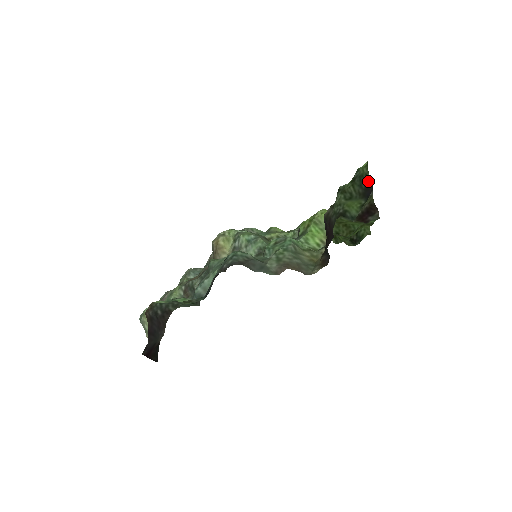
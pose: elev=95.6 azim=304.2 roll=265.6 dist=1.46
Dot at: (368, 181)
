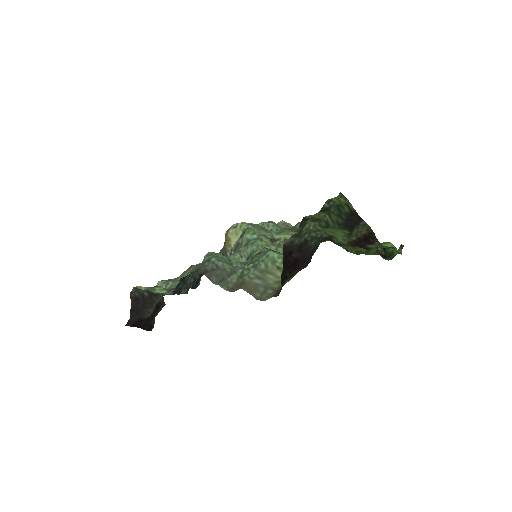
Dot at: (350, 211)
